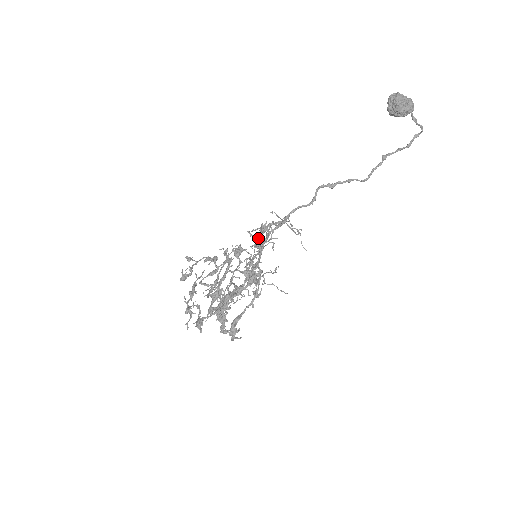
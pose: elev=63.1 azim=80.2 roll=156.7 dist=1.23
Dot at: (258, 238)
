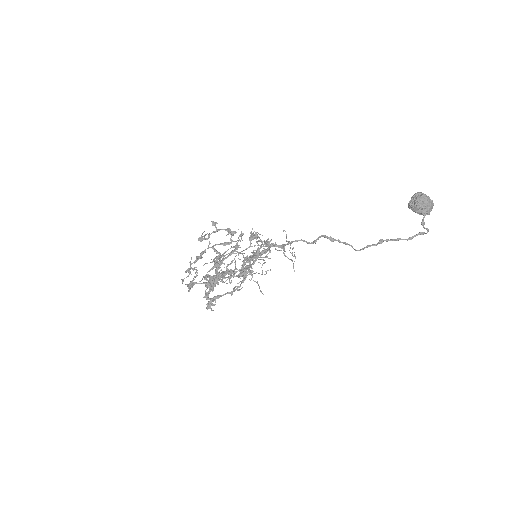
Dot at: (258, 250)
